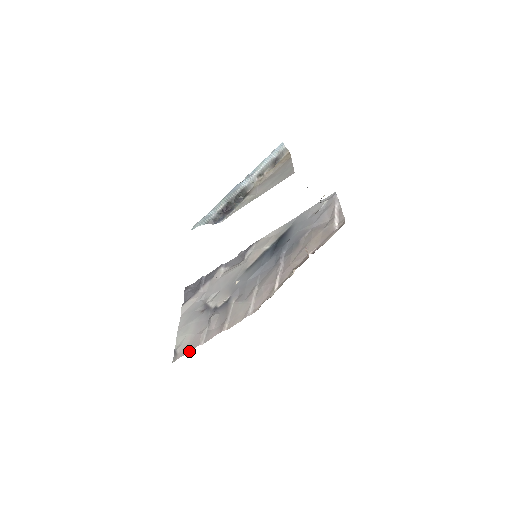
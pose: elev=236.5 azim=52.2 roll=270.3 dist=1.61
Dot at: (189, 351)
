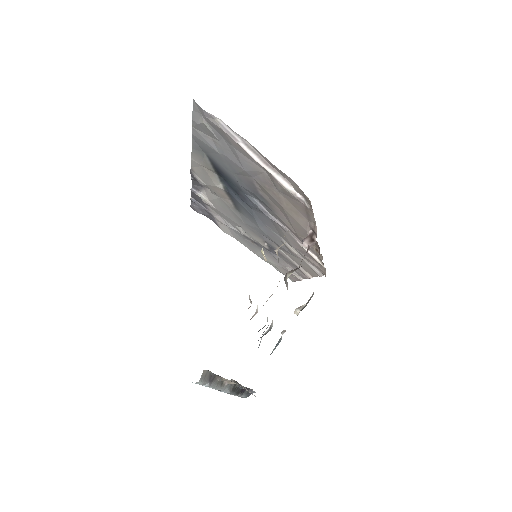
Dot at: occluded
